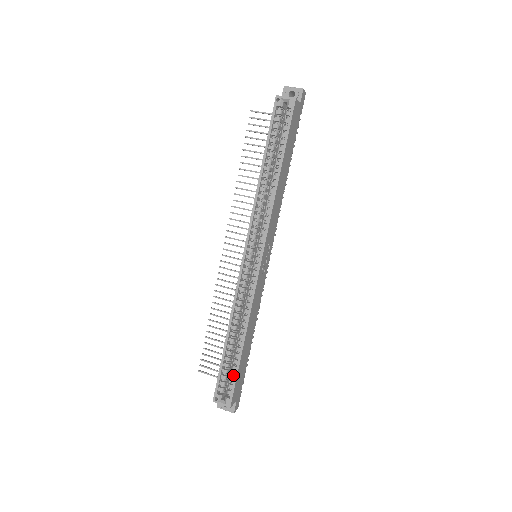
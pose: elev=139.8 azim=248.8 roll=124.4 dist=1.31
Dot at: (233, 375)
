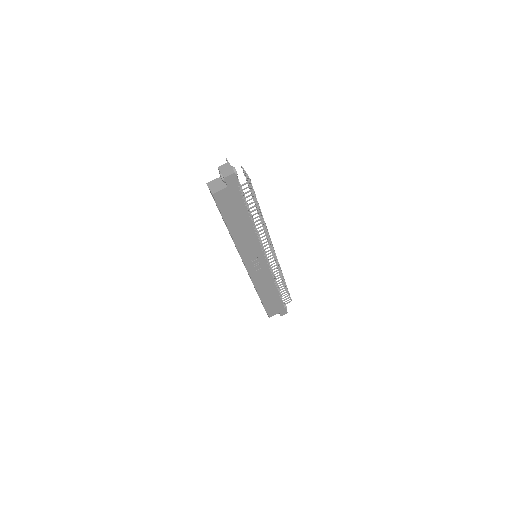
Dot at: occluded
